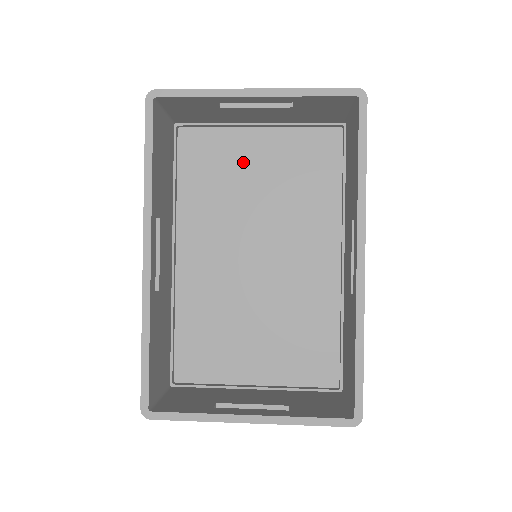
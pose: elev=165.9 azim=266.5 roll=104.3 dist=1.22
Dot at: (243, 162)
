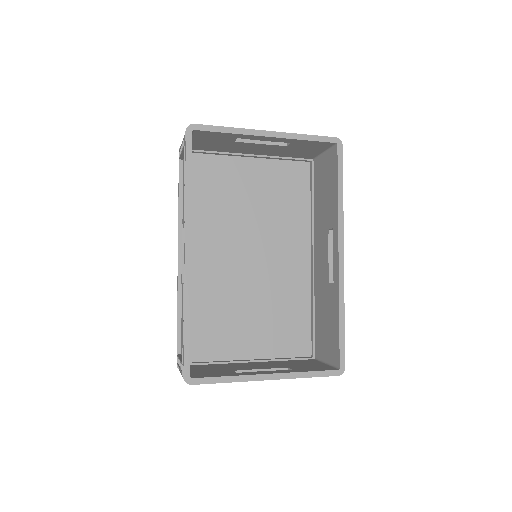
Dot at: (238, 183)
